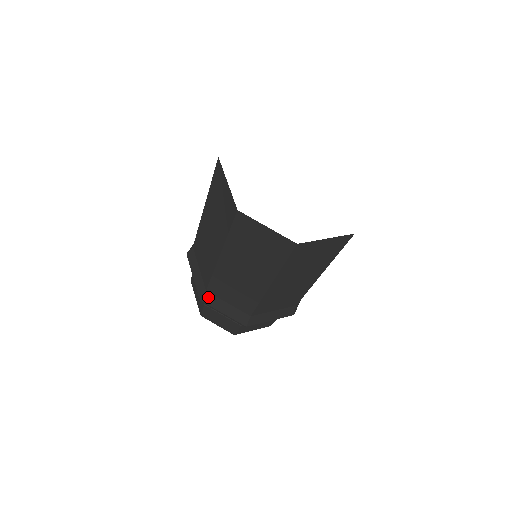
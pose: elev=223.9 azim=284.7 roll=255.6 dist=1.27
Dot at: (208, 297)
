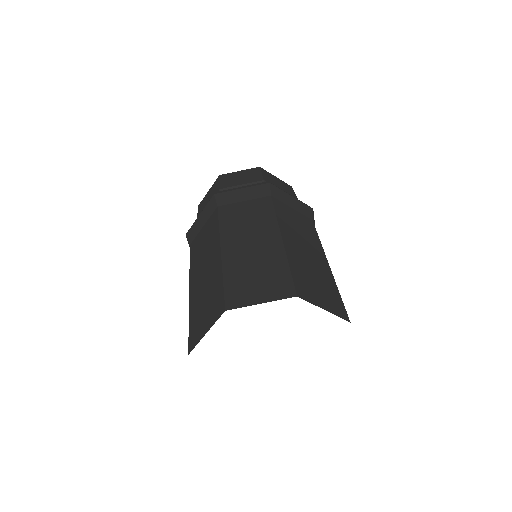
Dot at: occluded
